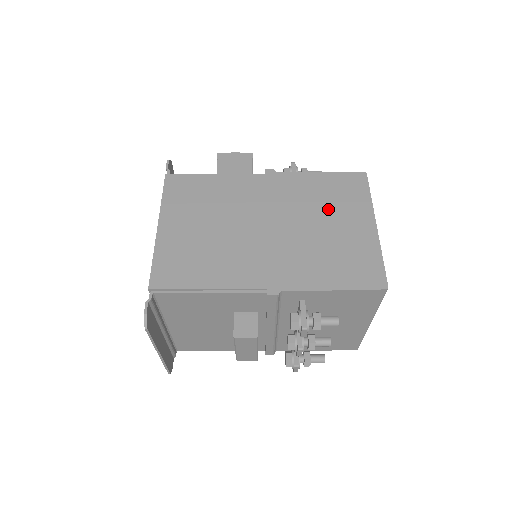
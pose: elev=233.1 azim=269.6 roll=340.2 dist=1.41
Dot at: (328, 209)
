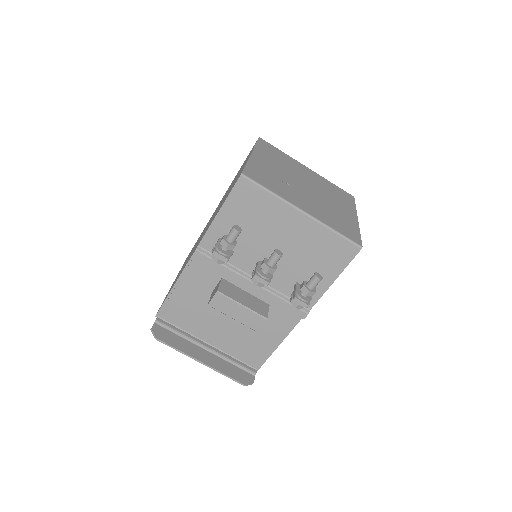
Dot at: occluded
